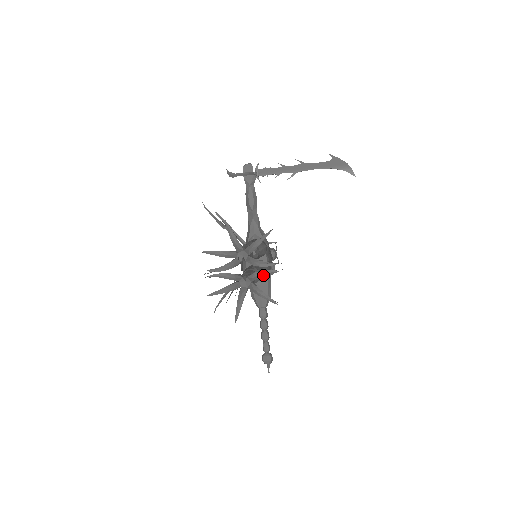
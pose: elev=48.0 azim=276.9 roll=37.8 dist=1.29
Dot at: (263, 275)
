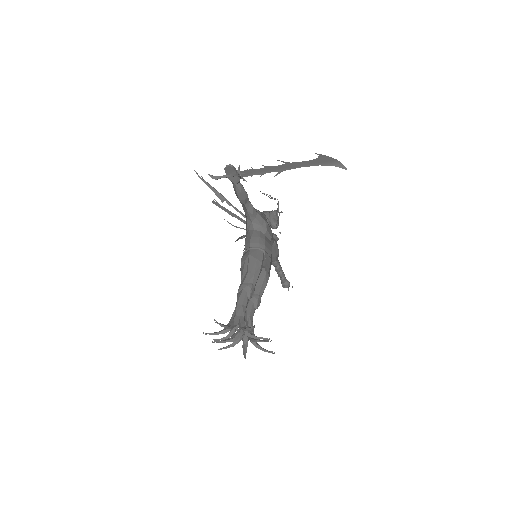
Dot at: occluded
